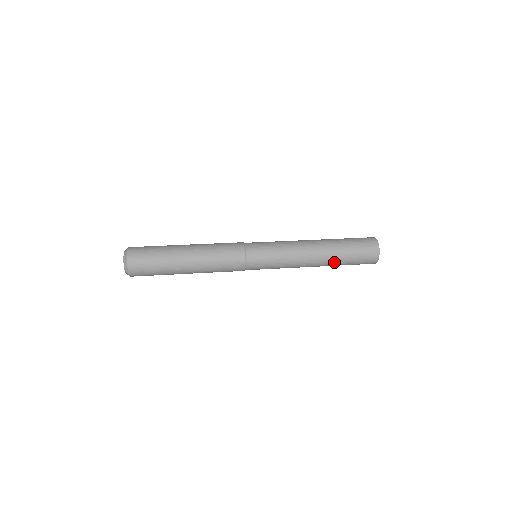
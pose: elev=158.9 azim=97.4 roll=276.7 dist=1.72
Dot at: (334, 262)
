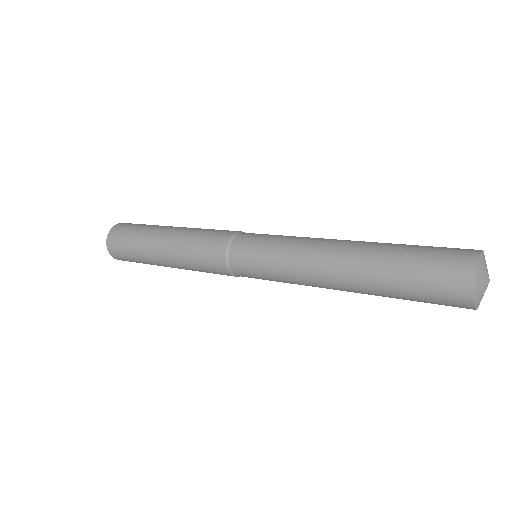
Dot at: (373, 289)
